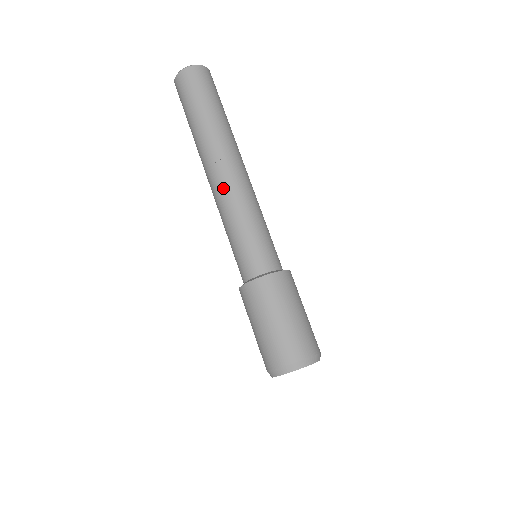
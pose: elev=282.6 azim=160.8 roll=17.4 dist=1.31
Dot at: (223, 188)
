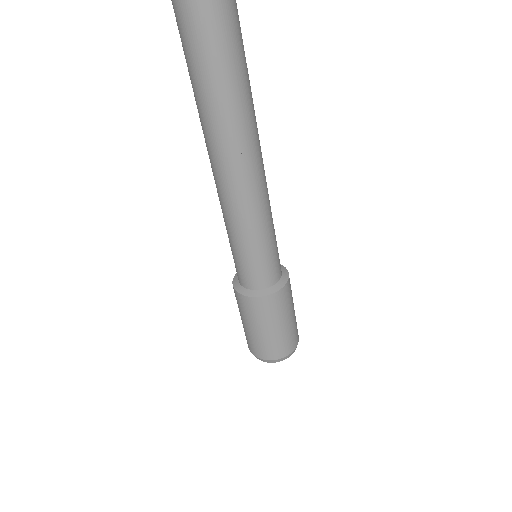
Dot at: (247, 195)
